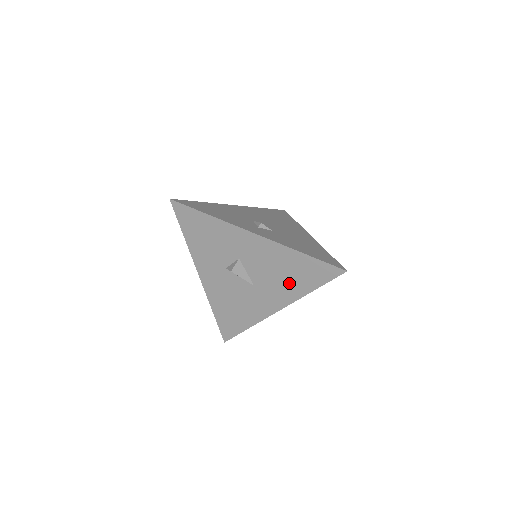
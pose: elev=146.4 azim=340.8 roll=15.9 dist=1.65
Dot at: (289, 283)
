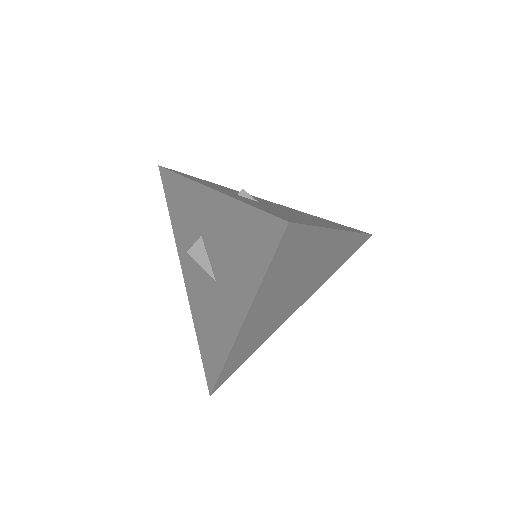
Dot at: (240, 269)
